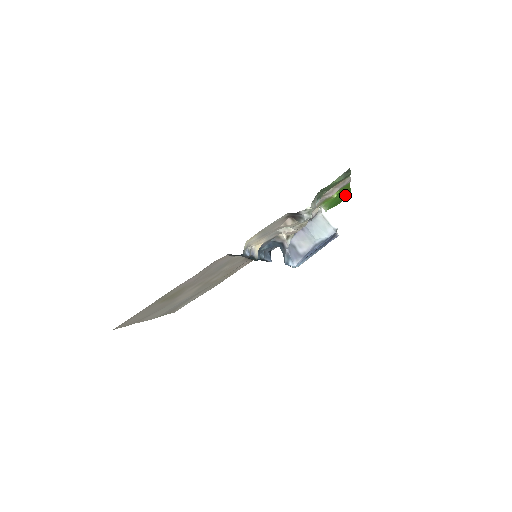
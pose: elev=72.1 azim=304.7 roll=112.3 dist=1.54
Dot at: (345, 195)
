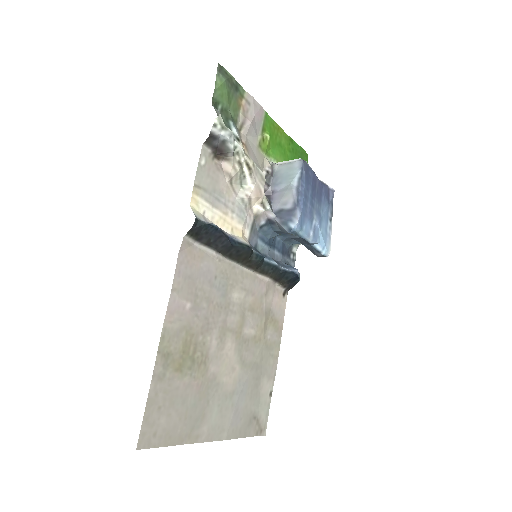
Dot at: (297, 152)
